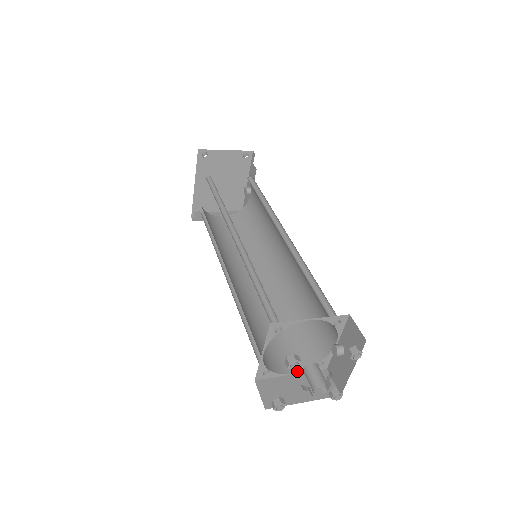
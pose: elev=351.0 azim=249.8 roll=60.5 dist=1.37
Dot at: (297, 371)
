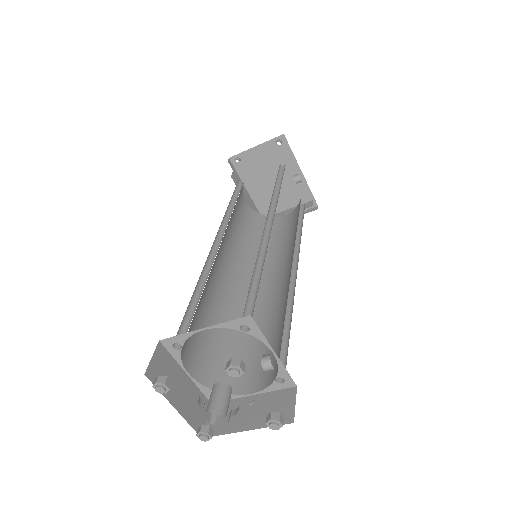
Dot at: (257, 390)
